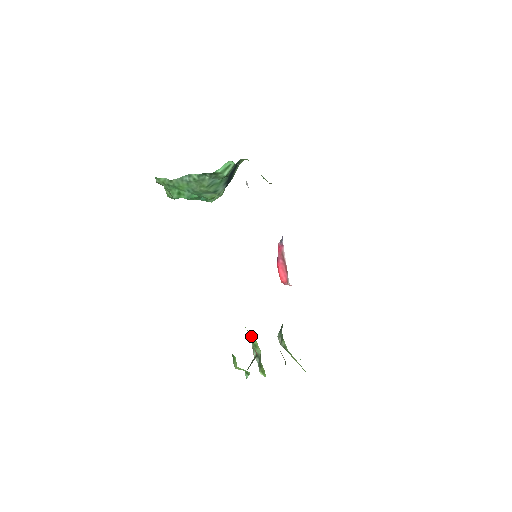
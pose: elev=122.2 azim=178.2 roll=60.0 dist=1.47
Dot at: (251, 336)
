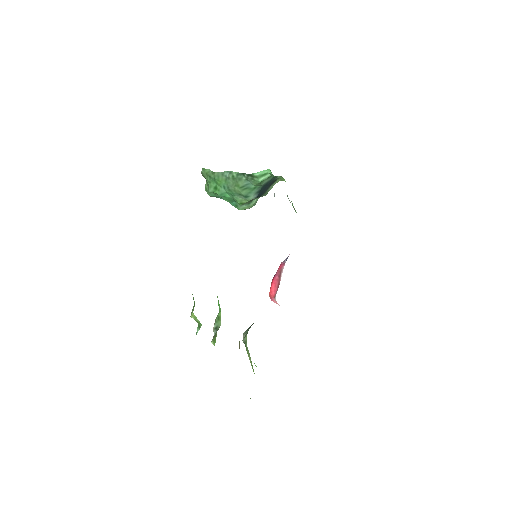
Dot at: (219, 308)
